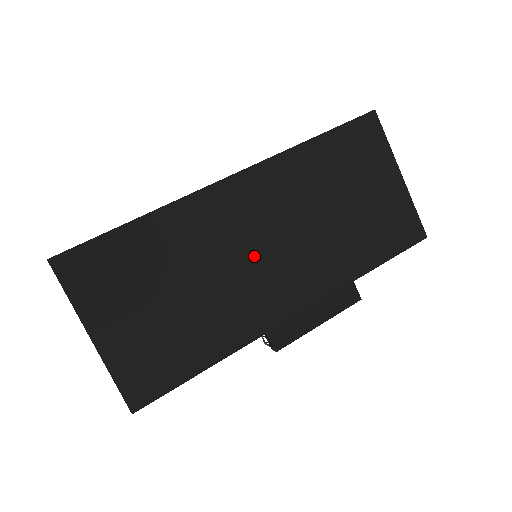
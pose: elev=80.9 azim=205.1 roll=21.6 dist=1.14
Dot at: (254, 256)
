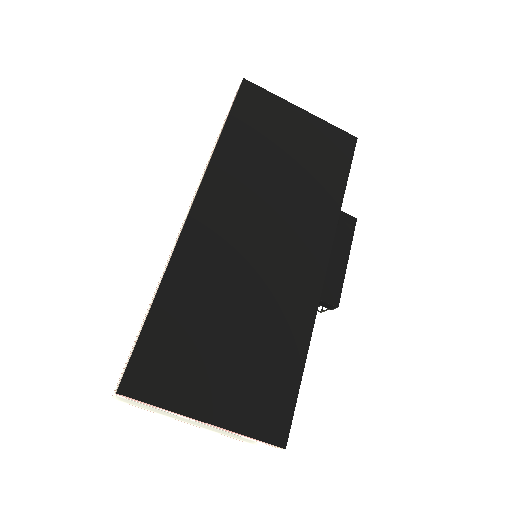
Dot at: (260, 253)
